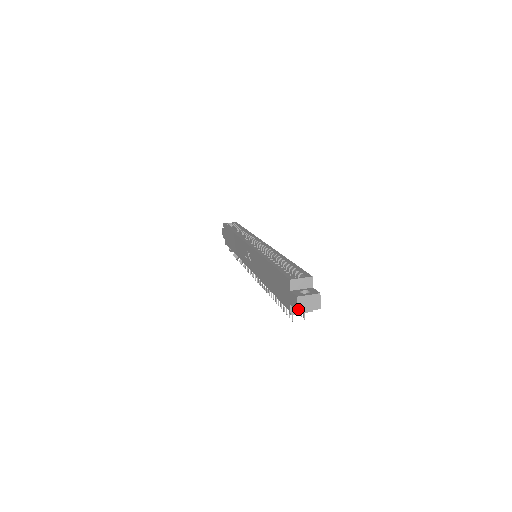
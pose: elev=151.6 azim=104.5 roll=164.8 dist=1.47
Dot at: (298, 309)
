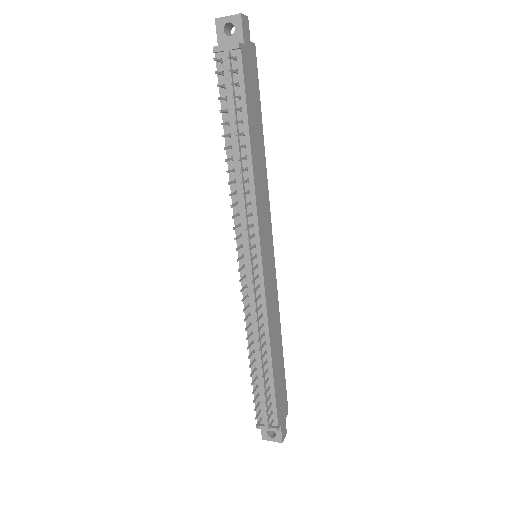
Dot at: (217, 19)
